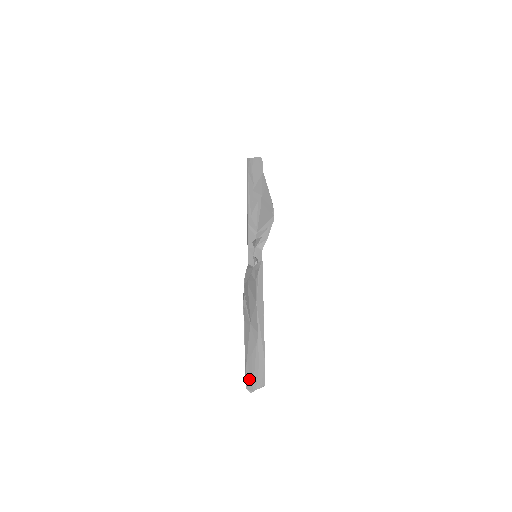
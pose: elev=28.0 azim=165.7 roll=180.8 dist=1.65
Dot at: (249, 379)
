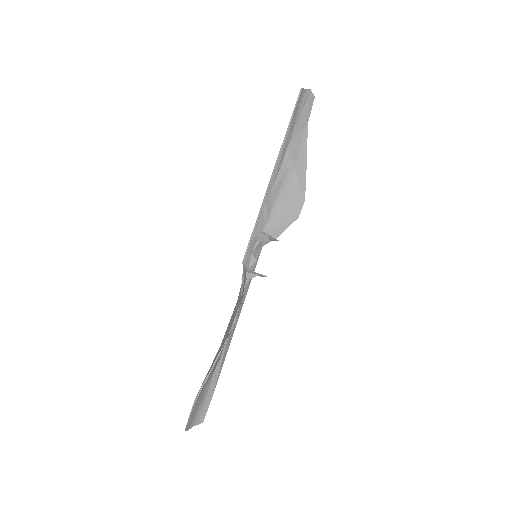
Dot at: (192, 417)
